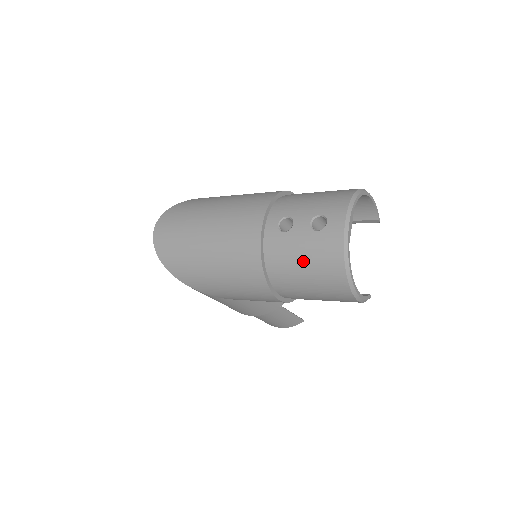
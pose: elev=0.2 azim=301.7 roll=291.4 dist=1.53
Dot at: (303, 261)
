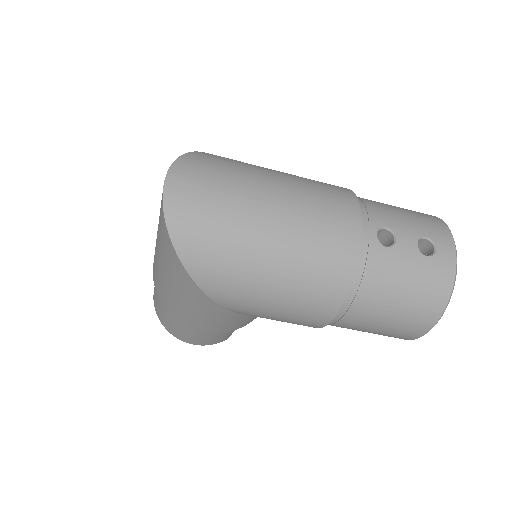
Dot at: (403, 288)
